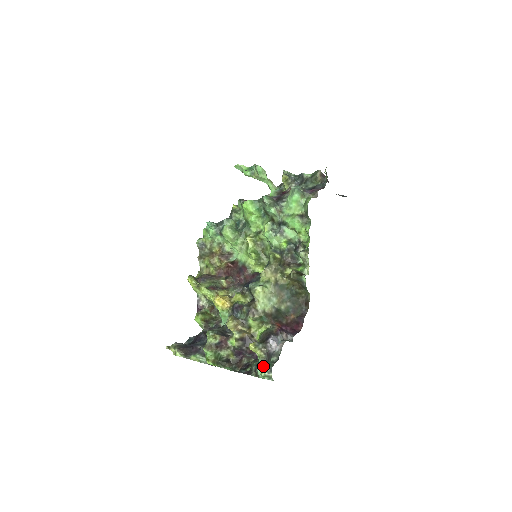
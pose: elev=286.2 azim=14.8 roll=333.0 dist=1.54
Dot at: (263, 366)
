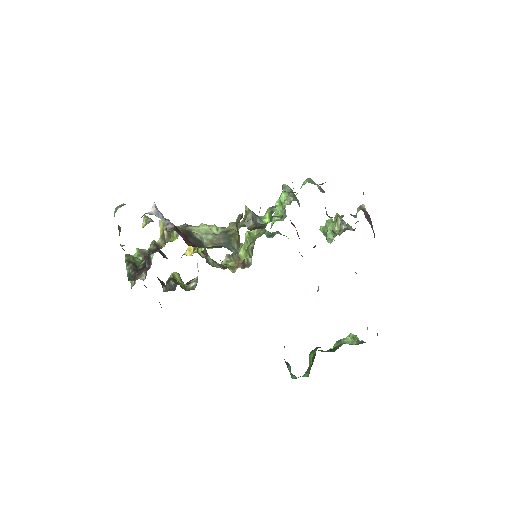
Dot at: occluded
